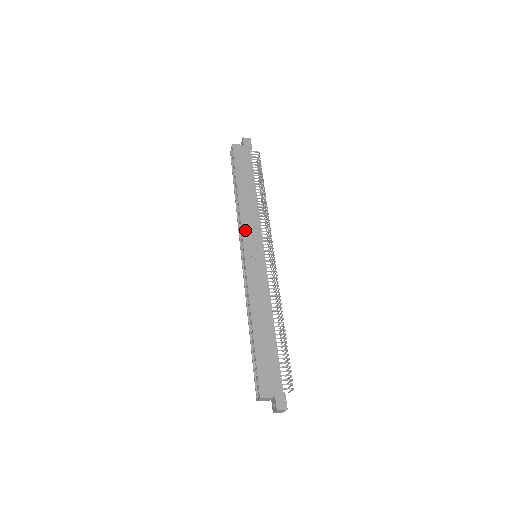
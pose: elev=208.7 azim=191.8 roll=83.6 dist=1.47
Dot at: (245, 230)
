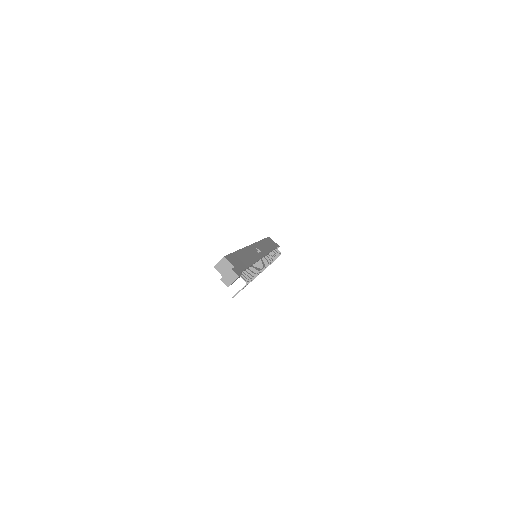
Dot at: (258, 244)
